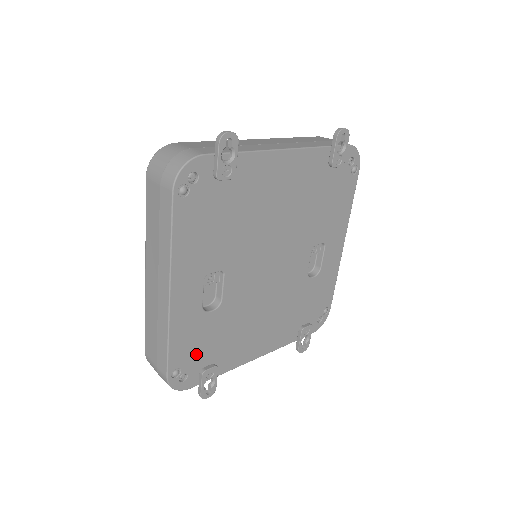
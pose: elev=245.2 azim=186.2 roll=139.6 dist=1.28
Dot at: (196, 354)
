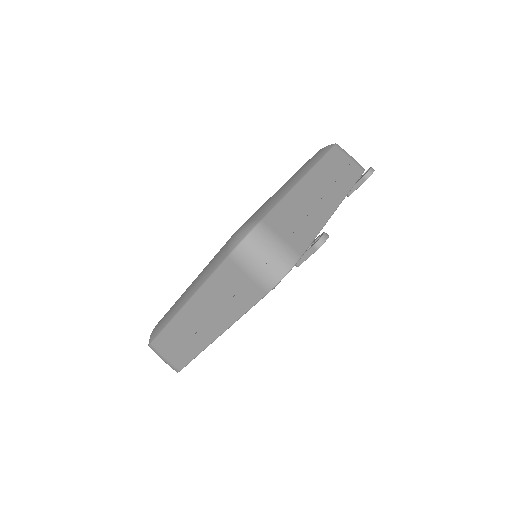
Dot at: occluded
